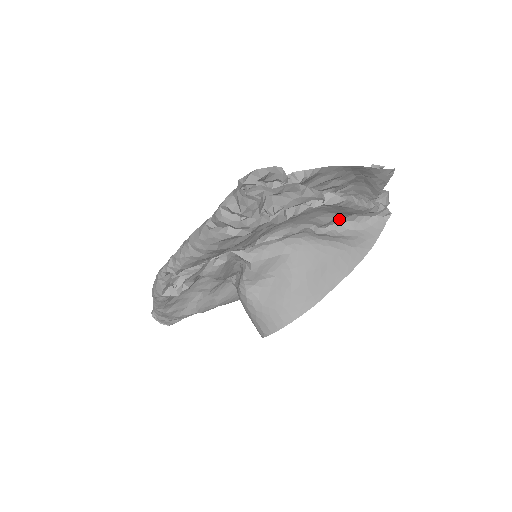
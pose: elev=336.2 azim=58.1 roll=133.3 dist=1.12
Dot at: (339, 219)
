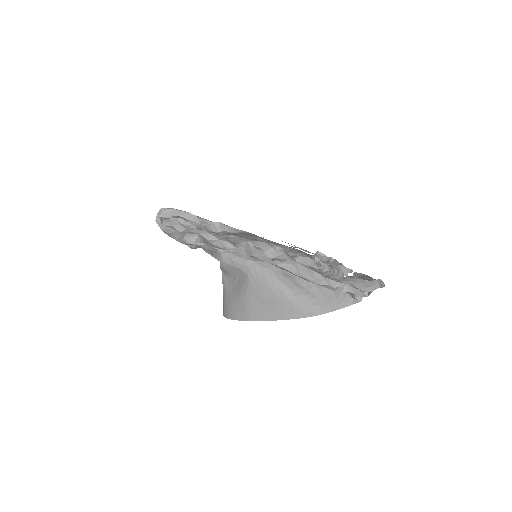
Dot at: occluded
